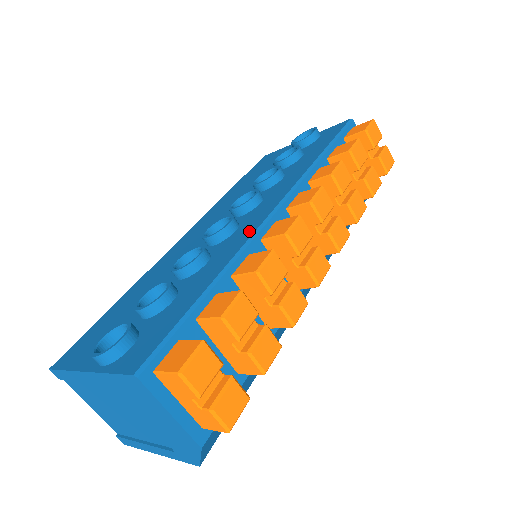
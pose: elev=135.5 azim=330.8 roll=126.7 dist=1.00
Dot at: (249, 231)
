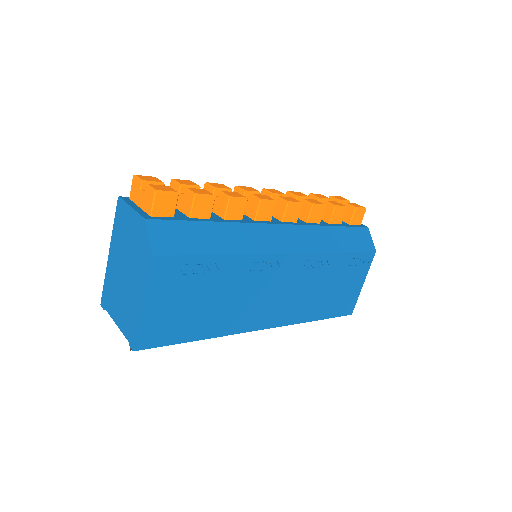
Dot at: occluded
